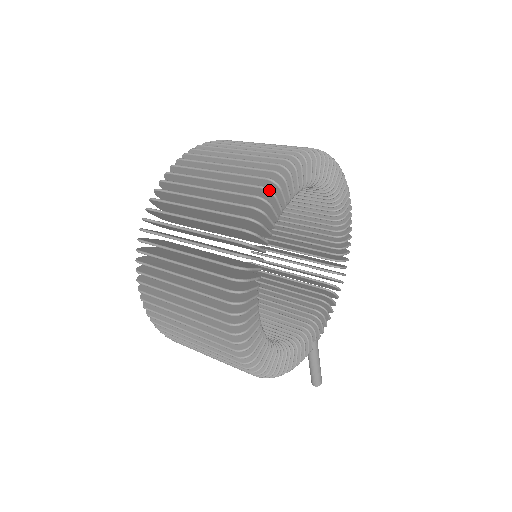
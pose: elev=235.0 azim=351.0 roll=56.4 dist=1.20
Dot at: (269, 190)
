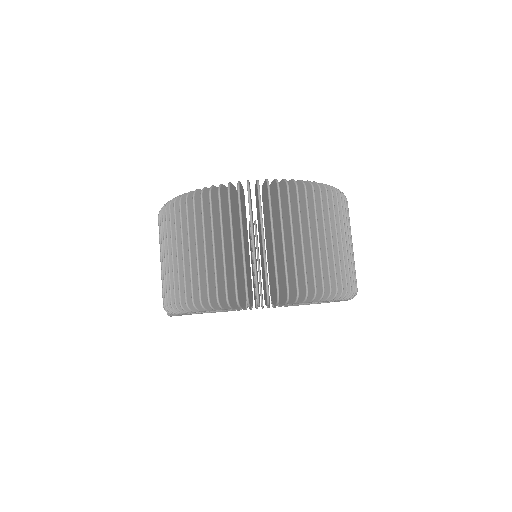
Dot at: (315, 297)
